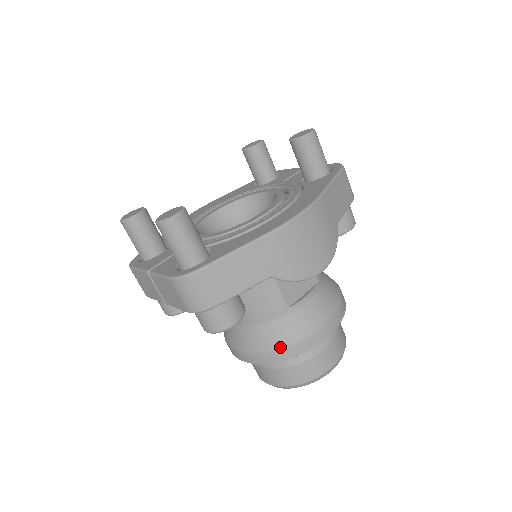
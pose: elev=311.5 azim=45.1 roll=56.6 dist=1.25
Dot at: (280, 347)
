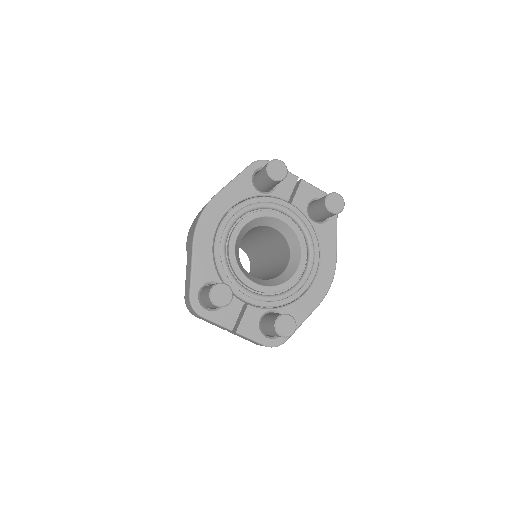
Dot at: occluded
